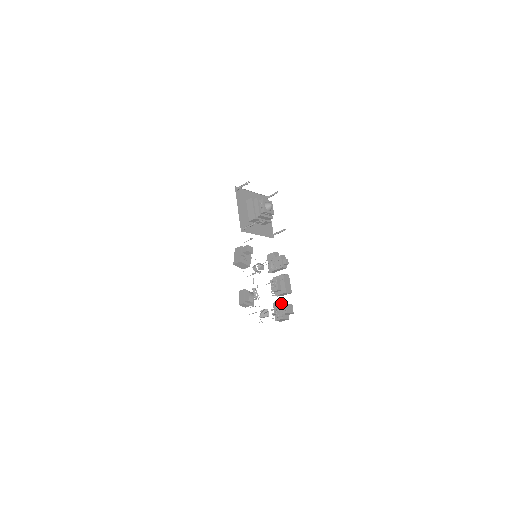
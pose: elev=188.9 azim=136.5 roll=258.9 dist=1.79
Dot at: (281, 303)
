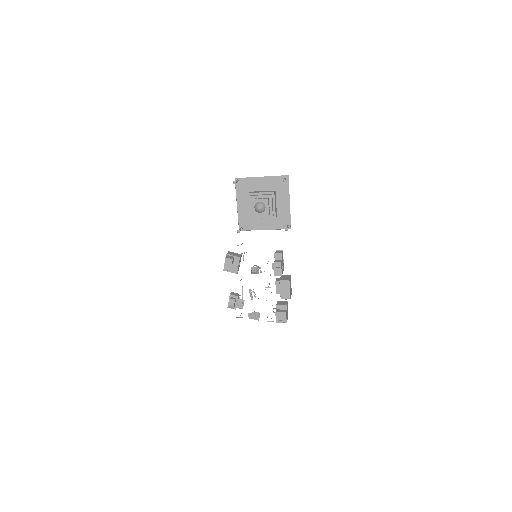
Dot at: (277, 307)
